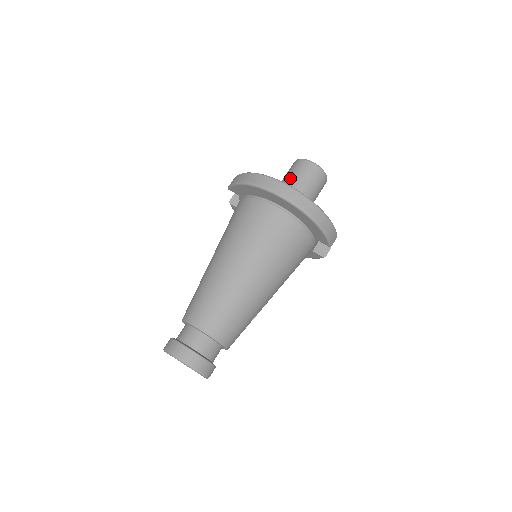
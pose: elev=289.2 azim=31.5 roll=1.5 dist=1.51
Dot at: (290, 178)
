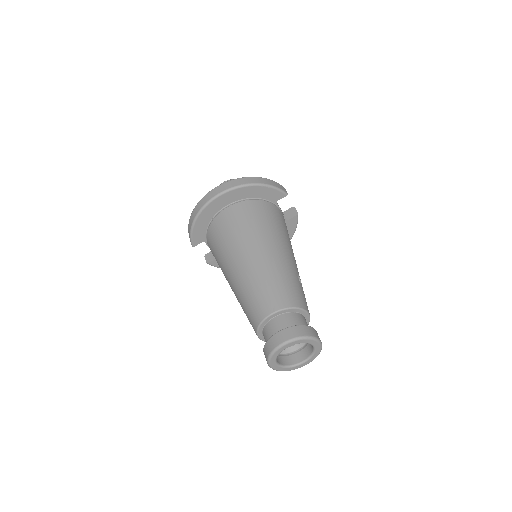
Dot at: occluded
